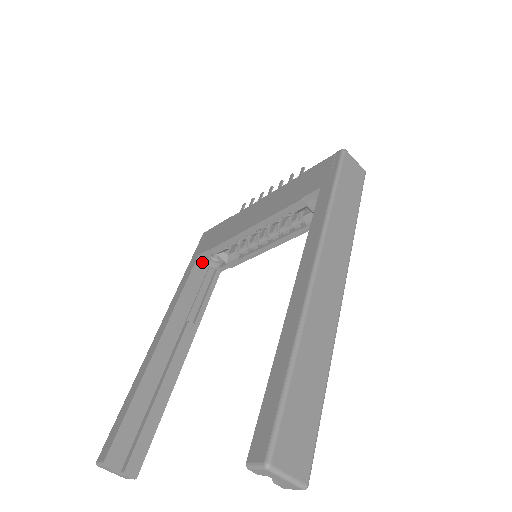
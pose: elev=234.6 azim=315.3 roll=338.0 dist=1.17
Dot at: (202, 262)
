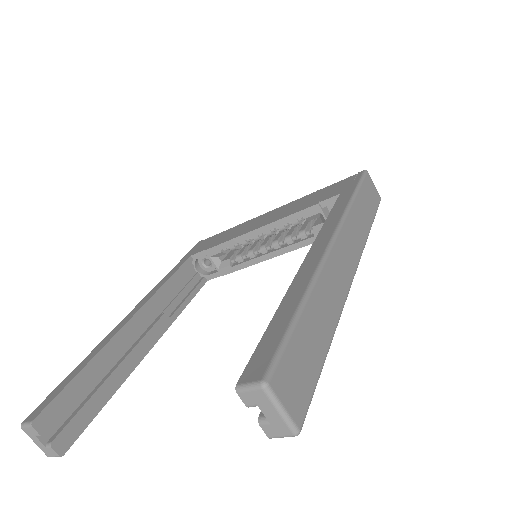
Dot at: (192, 264)
